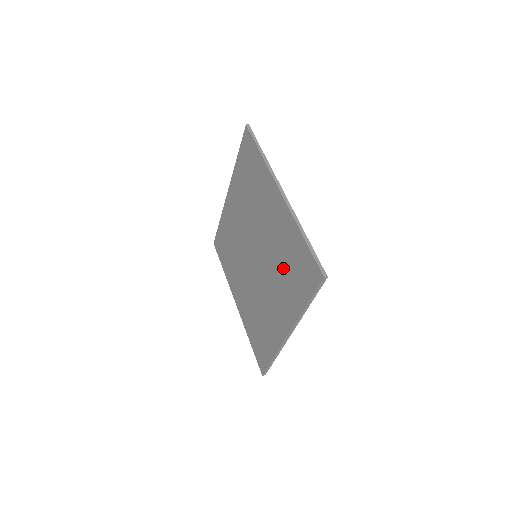
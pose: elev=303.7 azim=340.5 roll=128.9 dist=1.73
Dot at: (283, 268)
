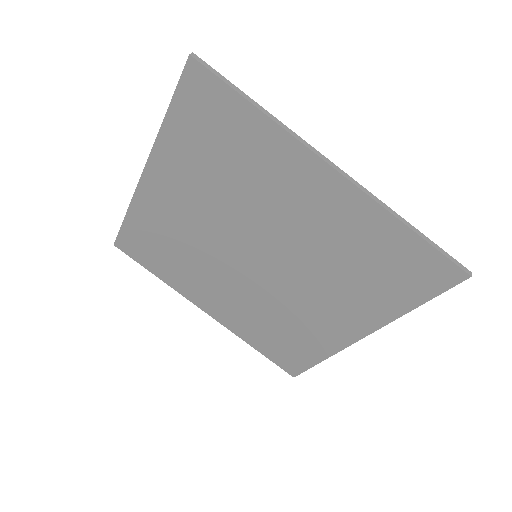
Dot at: (348, 270)
